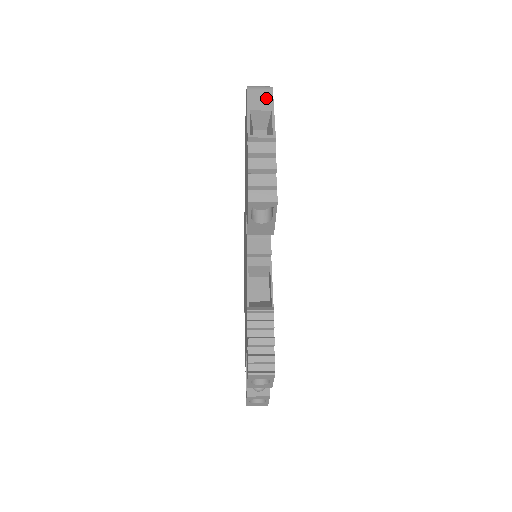
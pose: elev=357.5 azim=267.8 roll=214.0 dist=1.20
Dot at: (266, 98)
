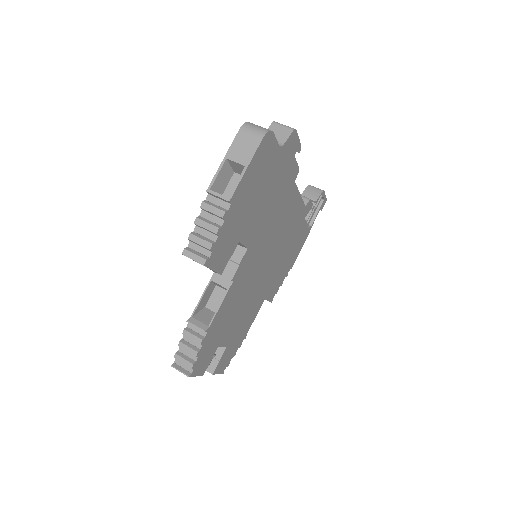
Dot at: (250, 148)
